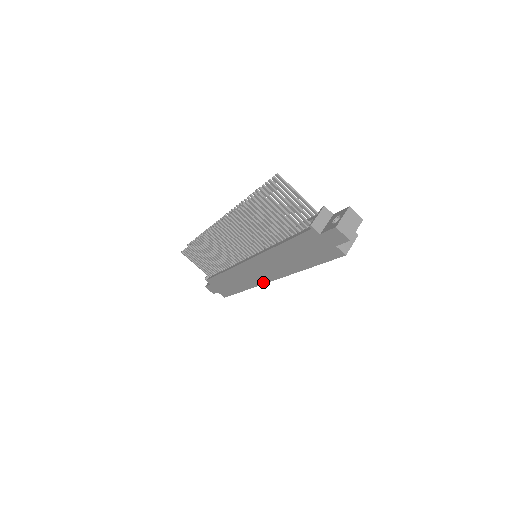
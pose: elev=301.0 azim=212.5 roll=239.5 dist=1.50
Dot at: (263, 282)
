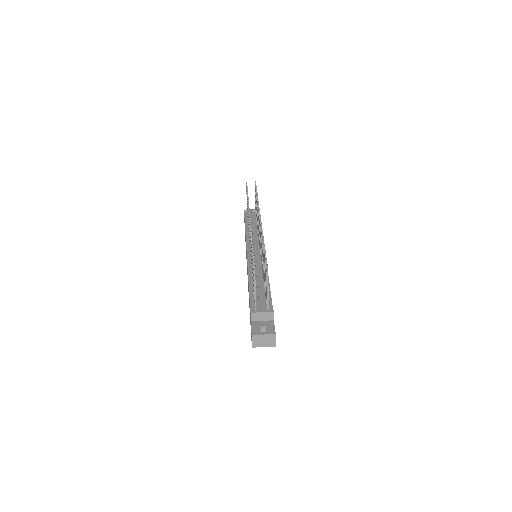
Dot at: occluded
